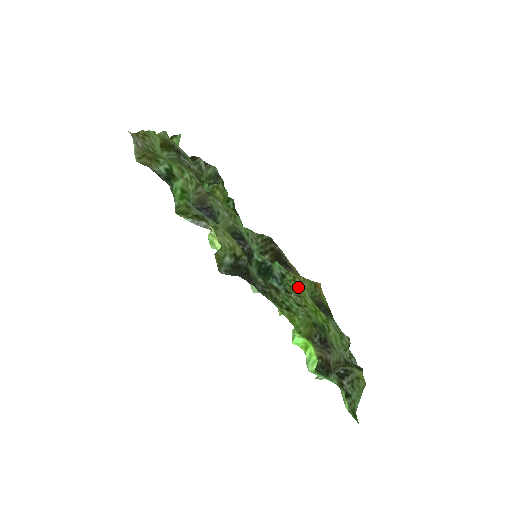
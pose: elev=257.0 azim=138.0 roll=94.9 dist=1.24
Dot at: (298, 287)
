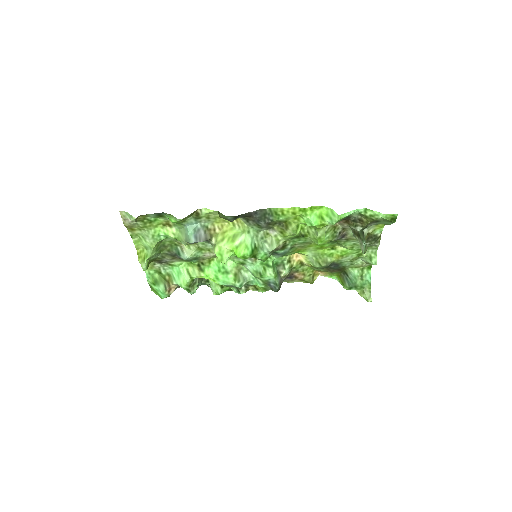
Dot at: (298, 251)
